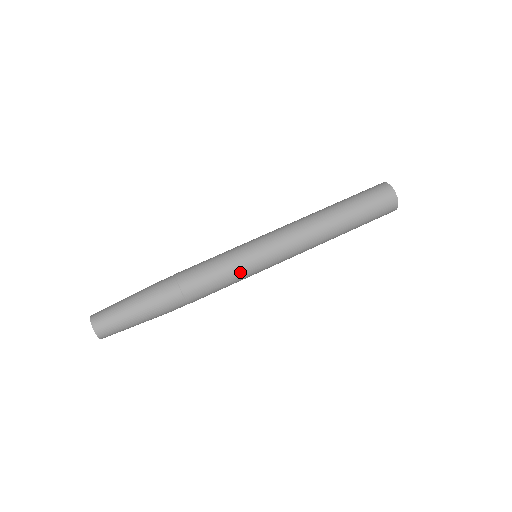
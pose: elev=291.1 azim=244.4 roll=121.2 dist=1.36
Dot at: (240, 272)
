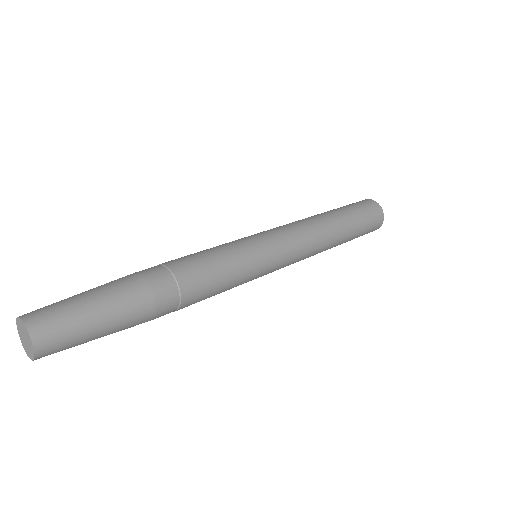
Dot at: (248, 267)
